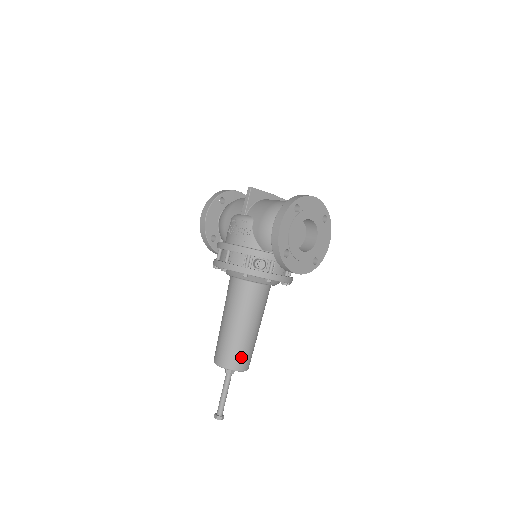
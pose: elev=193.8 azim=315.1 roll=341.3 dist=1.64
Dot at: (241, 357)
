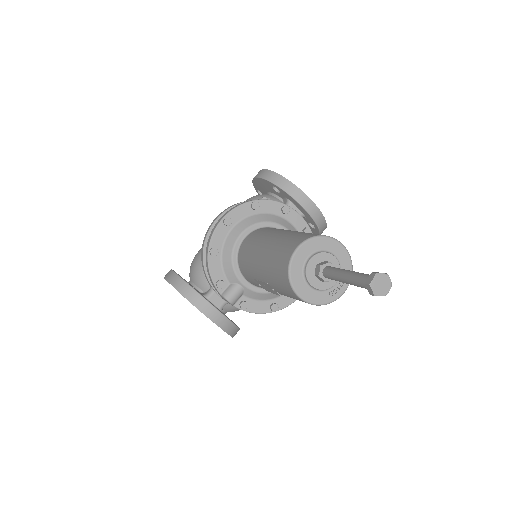
Dot at: occluded
